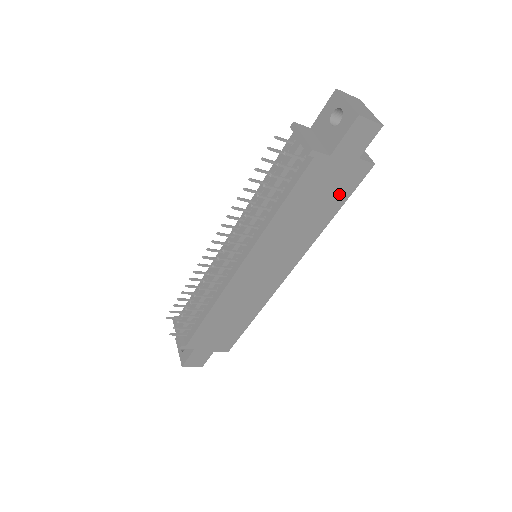
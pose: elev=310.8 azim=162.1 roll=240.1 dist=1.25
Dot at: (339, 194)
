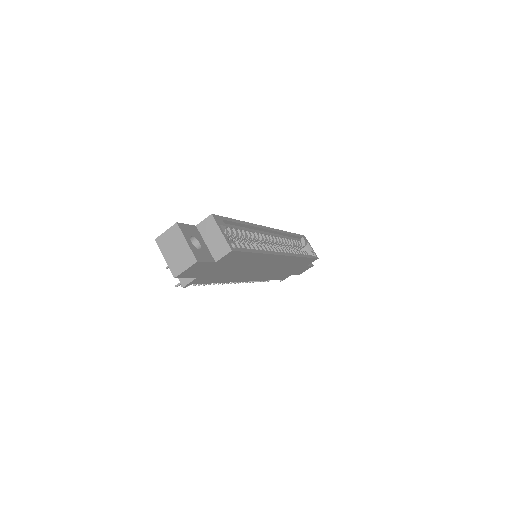
Dot at: (239, 259)
